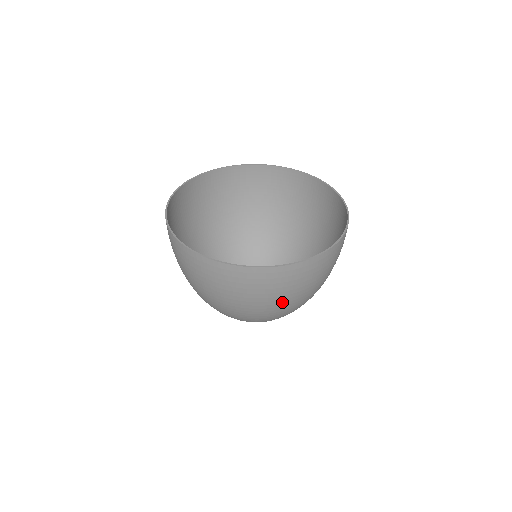
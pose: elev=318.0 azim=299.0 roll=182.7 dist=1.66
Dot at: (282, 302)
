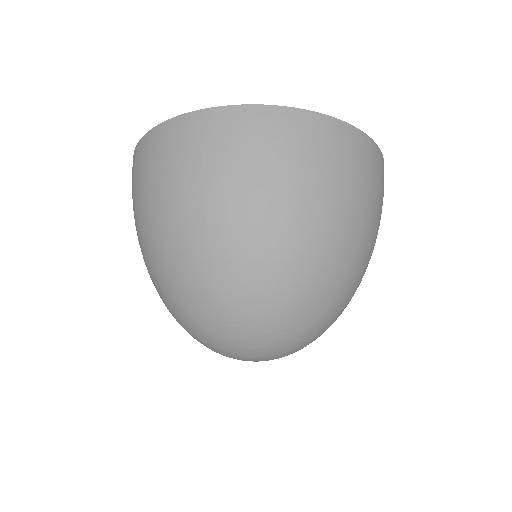
Dot at: (348, 212)
